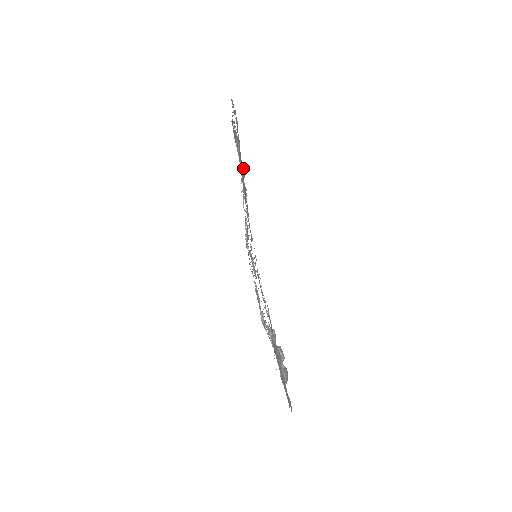
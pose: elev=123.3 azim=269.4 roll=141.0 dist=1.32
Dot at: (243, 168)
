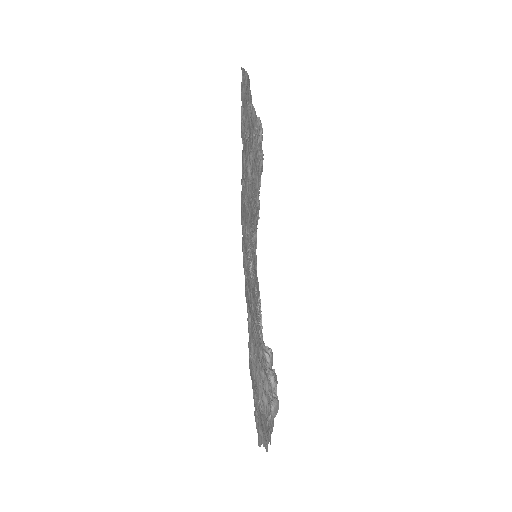
Dot at: (261, 157)
